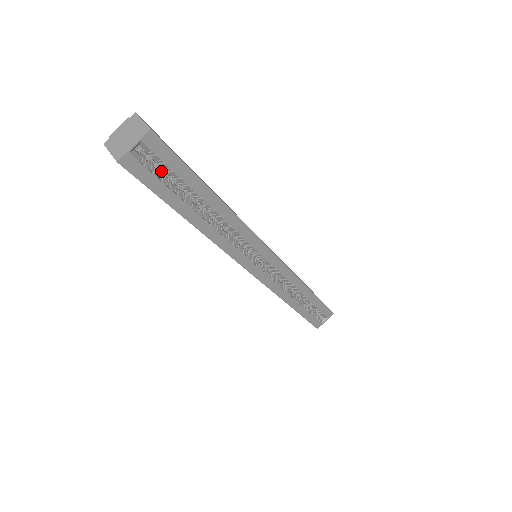
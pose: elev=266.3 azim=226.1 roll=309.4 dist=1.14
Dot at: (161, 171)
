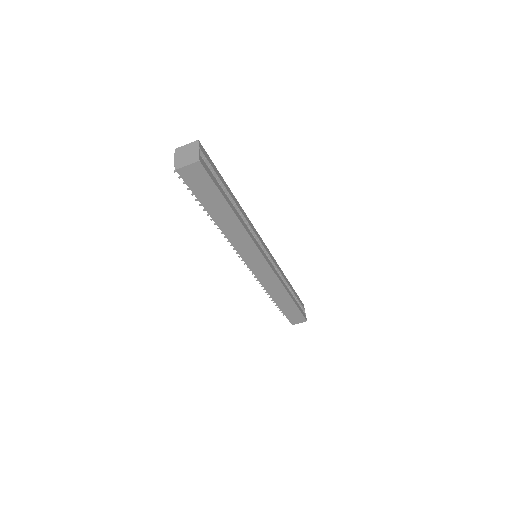
Dot at: occluded
